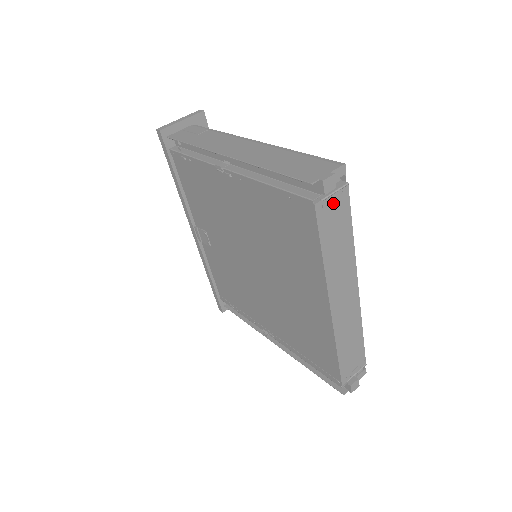
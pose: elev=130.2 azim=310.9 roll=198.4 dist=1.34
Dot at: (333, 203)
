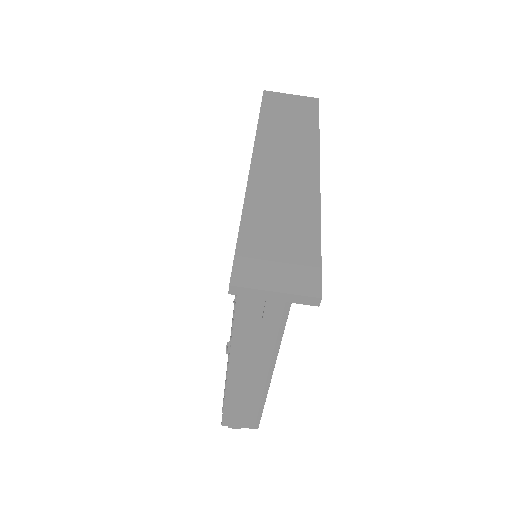
Dot at: occluded
